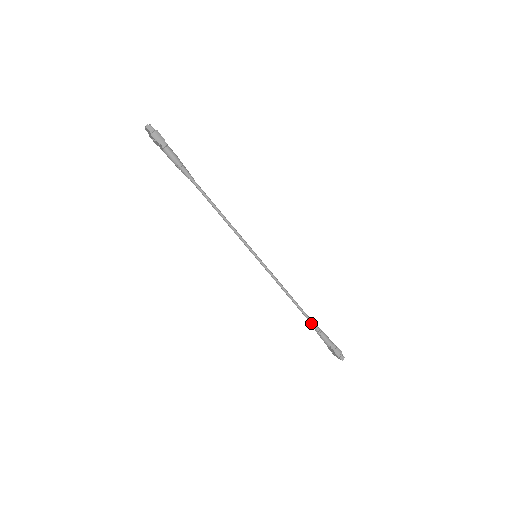
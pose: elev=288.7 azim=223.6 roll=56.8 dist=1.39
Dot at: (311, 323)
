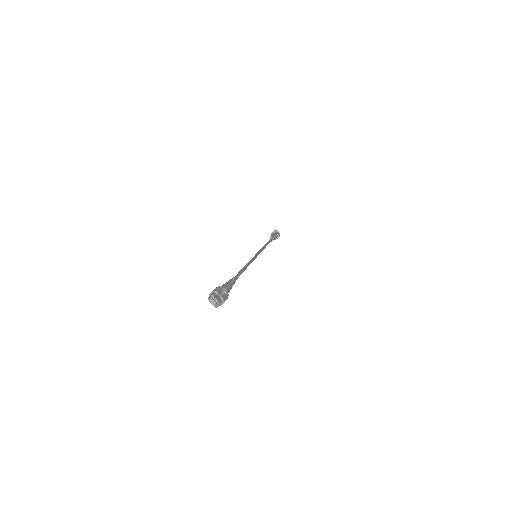
Dot at: occluded
